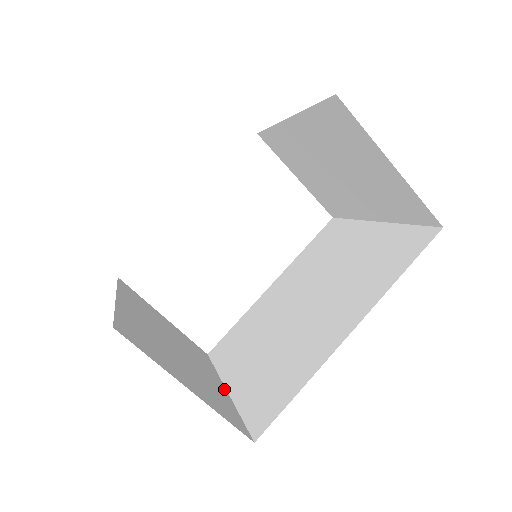
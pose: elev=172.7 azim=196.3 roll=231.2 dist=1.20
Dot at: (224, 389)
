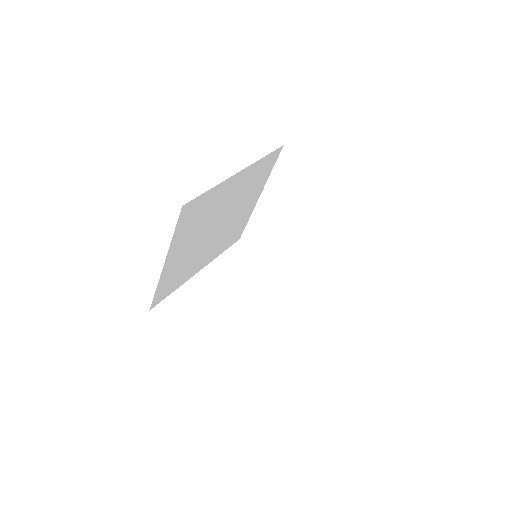
Dot at: occluded
